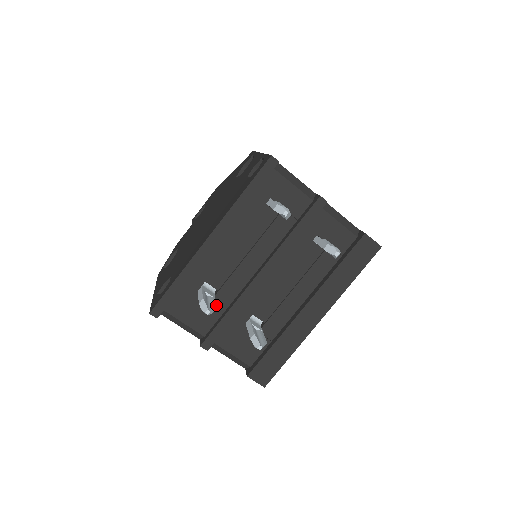
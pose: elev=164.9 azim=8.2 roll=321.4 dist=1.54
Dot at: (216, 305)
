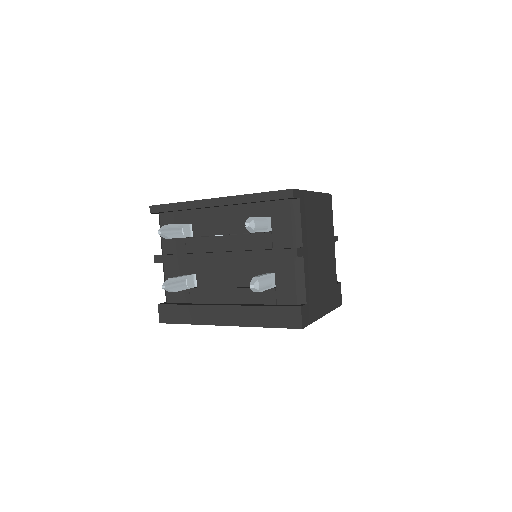
Dot at: (185, 244)
